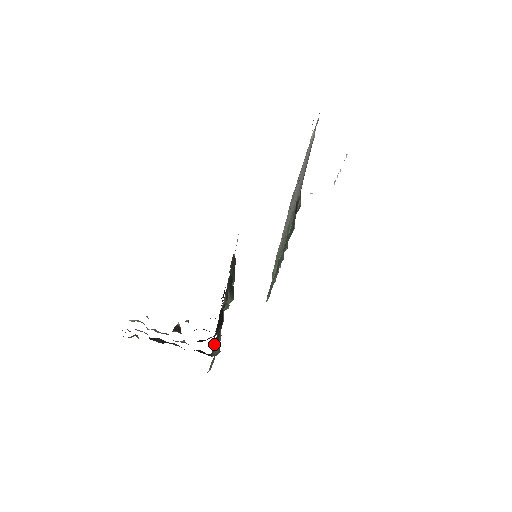
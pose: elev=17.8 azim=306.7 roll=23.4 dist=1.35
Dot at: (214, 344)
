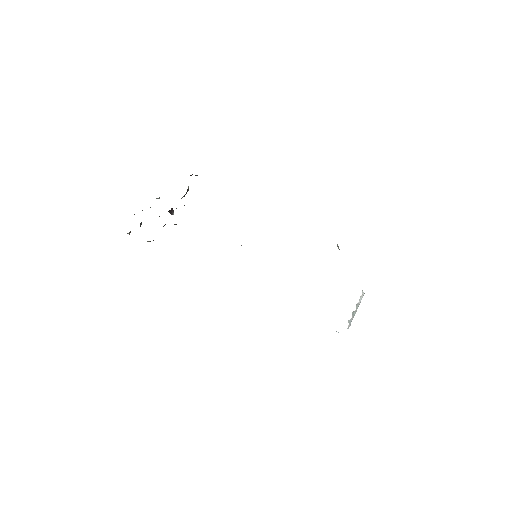
Dot at: occluded
